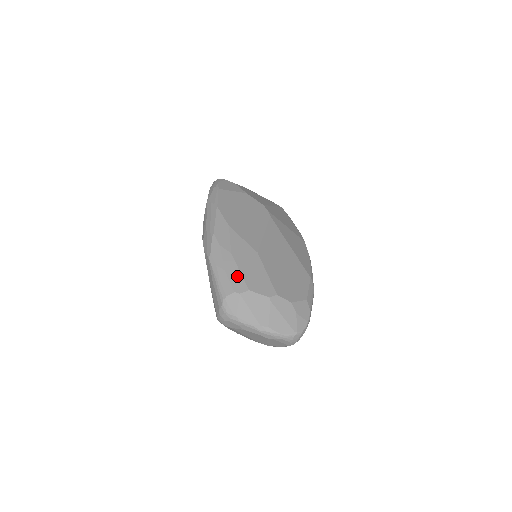
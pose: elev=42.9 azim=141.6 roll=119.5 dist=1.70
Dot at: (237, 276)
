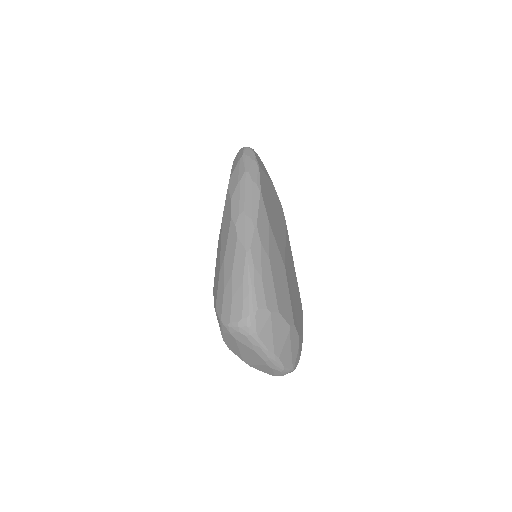
Dot at: (271, 290)
